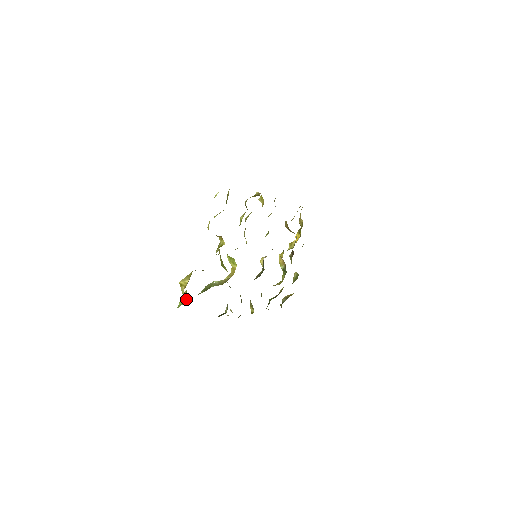
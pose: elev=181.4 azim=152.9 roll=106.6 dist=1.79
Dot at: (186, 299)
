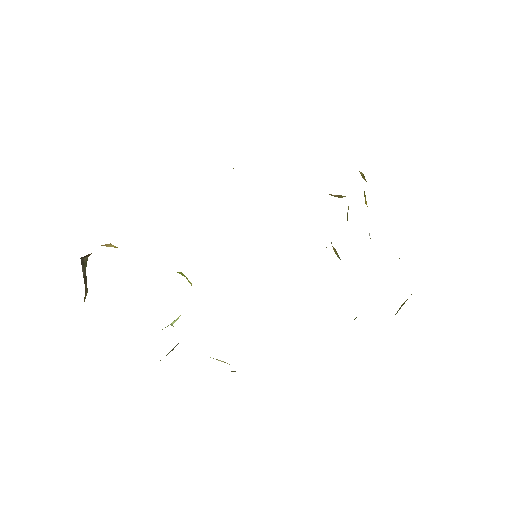
Dot at: occluded
